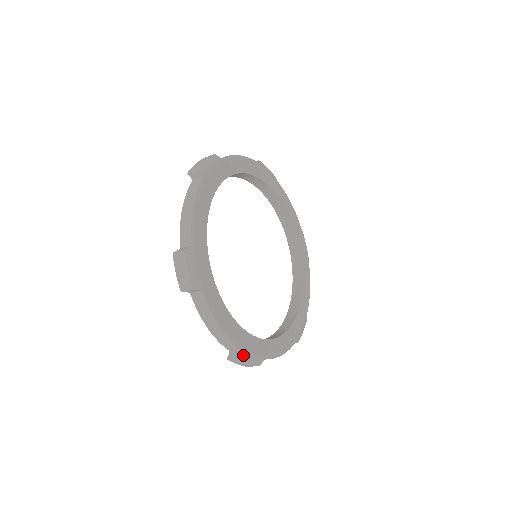
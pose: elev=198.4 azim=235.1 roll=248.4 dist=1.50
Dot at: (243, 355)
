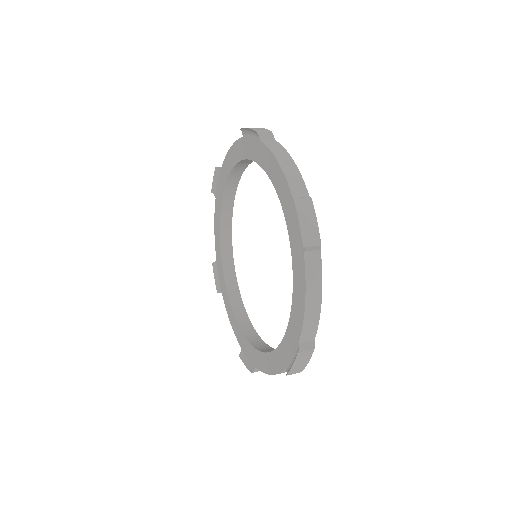
Dot at: (313, 348)
